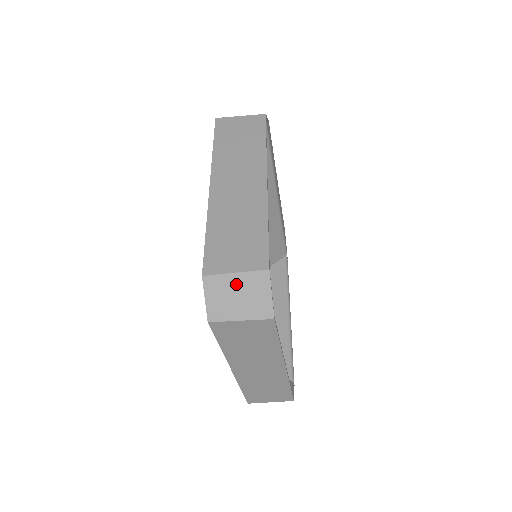
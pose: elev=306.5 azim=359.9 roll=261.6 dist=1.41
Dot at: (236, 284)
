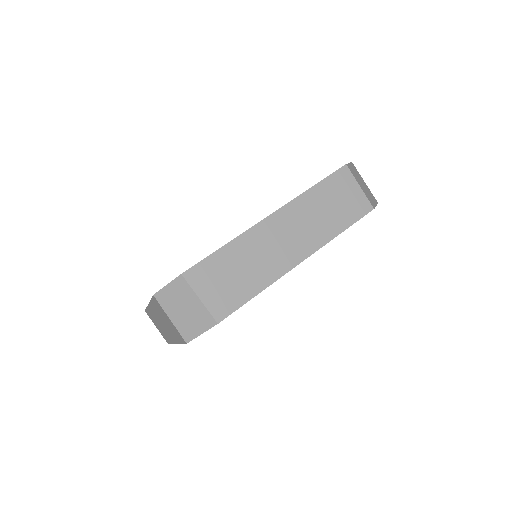
Dot at: (192, 303)
